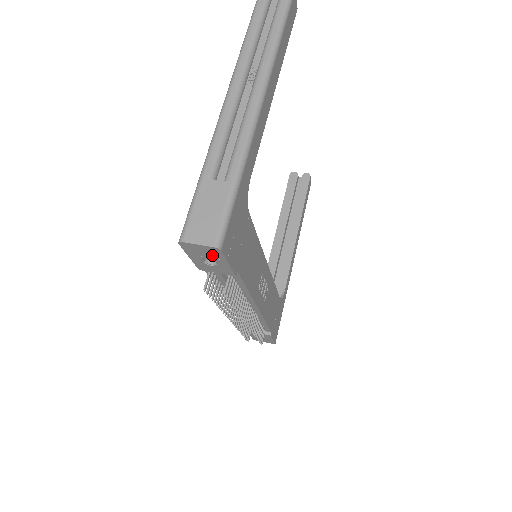
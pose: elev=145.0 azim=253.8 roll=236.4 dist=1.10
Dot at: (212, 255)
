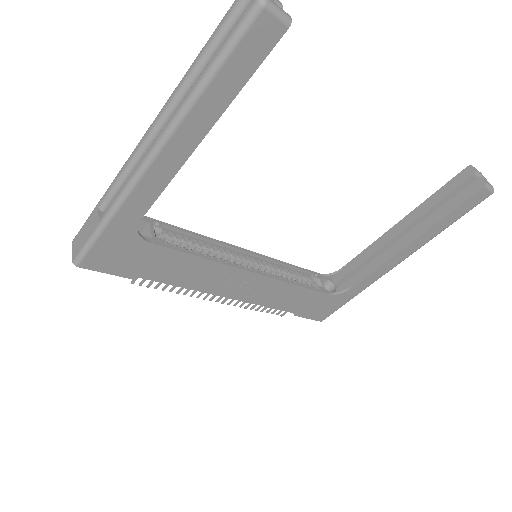
Dot at: occluded
